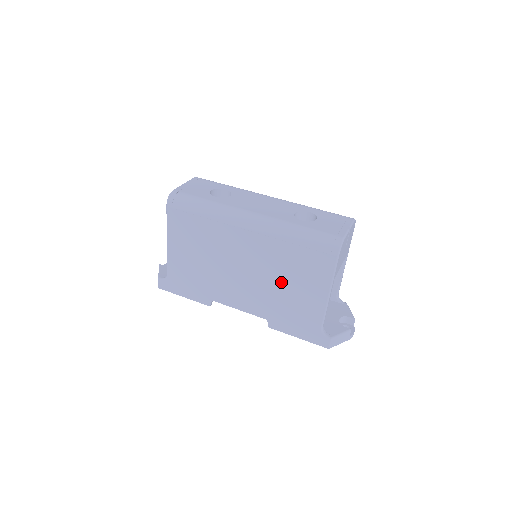
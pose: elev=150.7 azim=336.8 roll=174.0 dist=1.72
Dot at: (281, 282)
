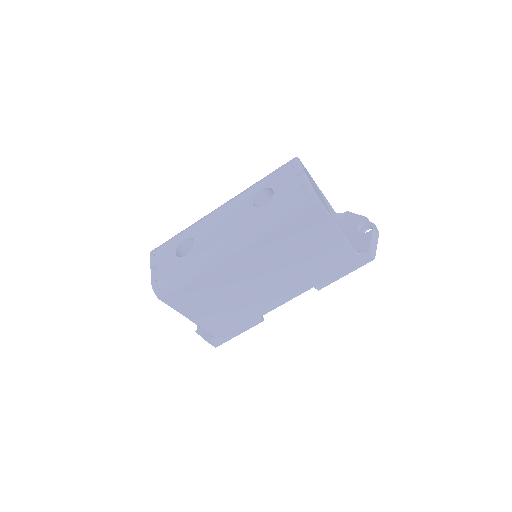
Dot at: (298, 258)
